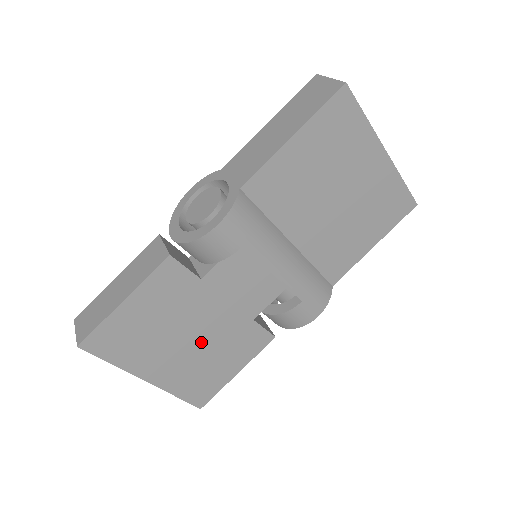
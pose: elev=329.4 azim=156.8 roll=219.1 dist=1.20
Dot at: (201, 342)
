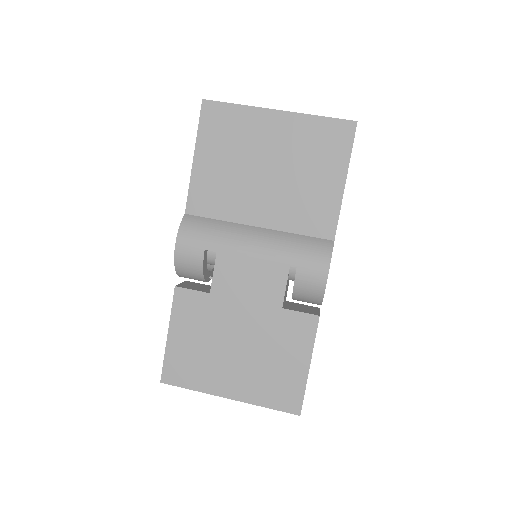
Dot at: (250, 347)
